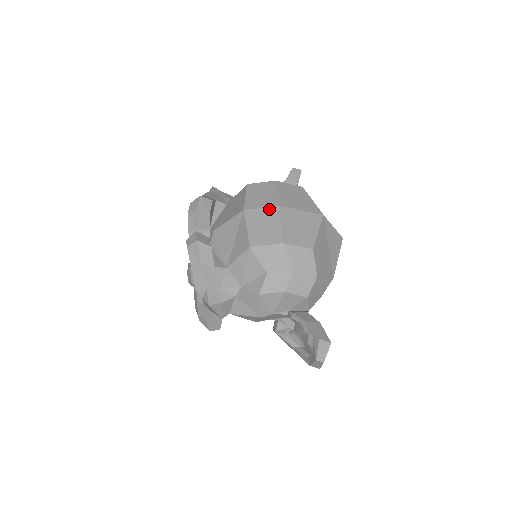
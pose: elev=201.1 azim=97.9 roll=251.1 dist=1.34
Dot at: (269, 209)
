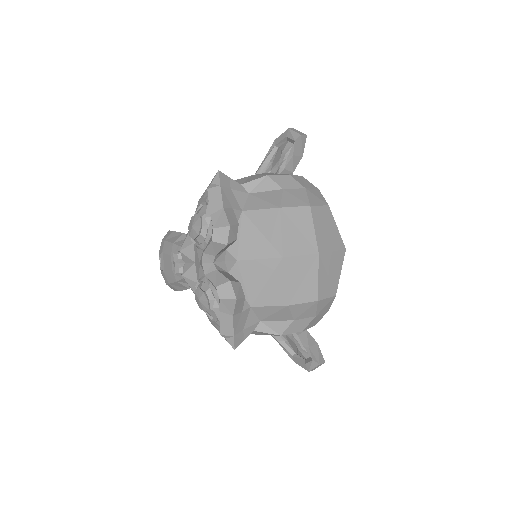
Dot at: (308, 257)
